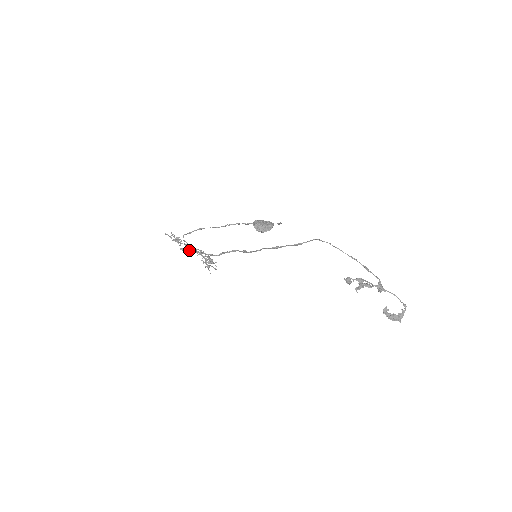
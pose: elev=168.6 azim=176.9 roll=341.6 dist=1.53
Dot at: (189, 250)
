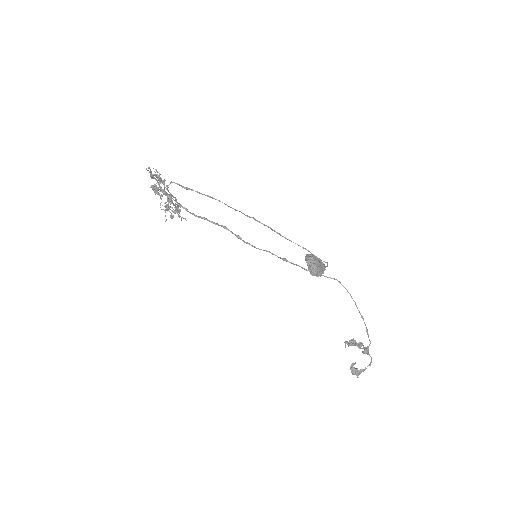
Dot at: occluded
